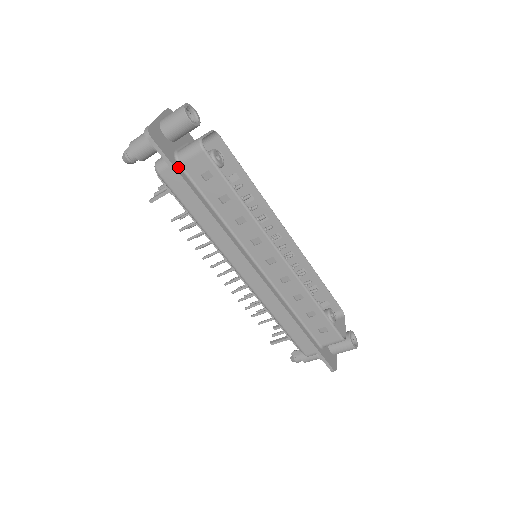
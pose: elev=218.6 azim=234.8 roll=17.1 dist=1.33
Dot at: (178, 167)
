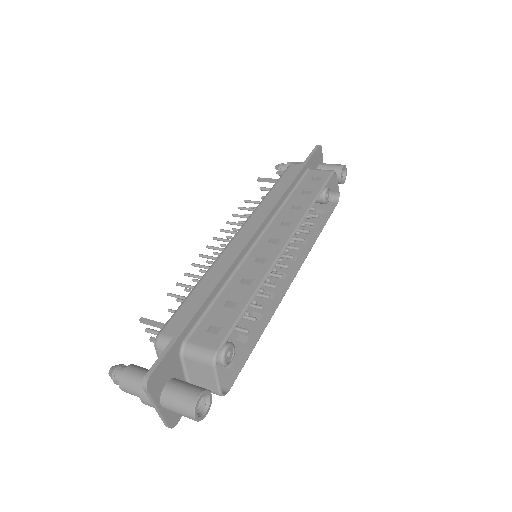
Dot at: occluded
